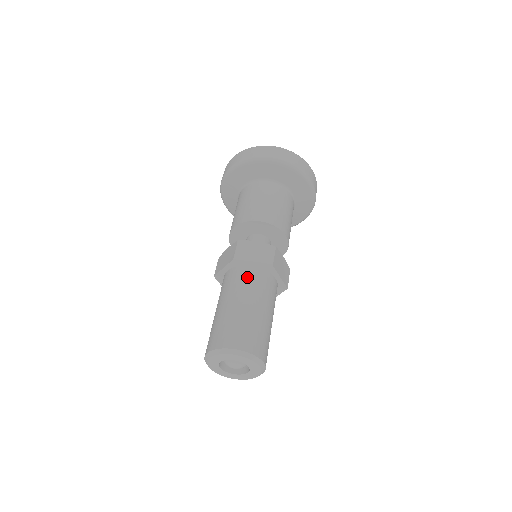
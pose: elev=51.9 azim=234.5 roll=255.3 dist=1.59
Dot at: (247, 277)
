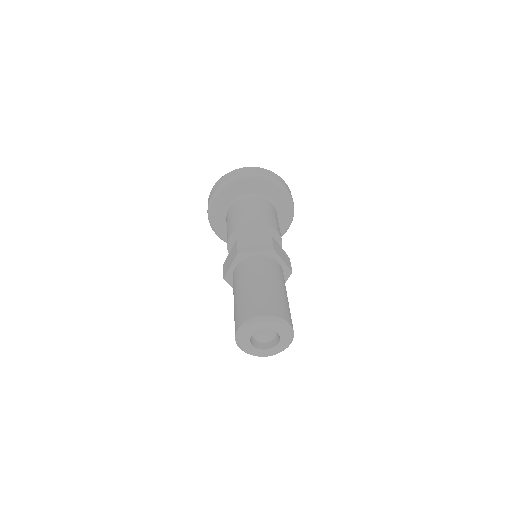
Dot at: (254, 264)
